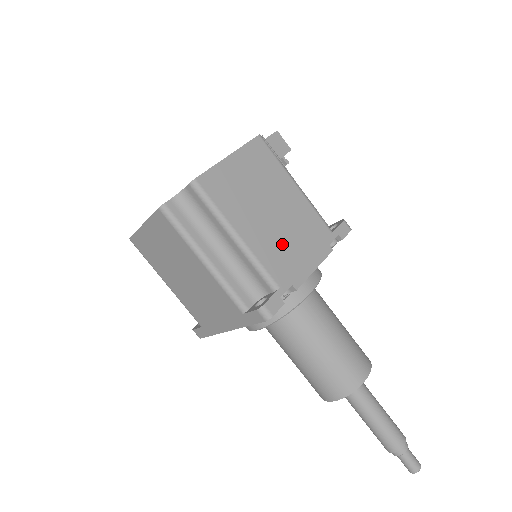
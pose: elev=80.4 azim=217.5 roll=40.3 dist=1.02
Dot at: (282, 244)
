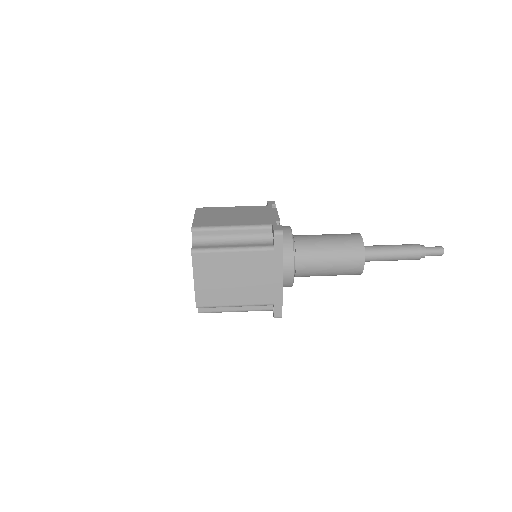
Dot at: (253, 218)
